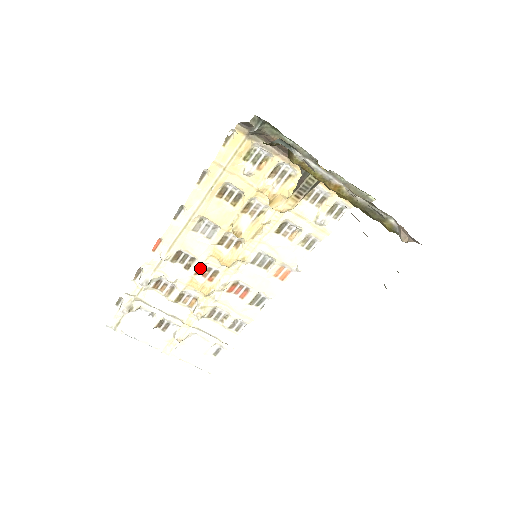
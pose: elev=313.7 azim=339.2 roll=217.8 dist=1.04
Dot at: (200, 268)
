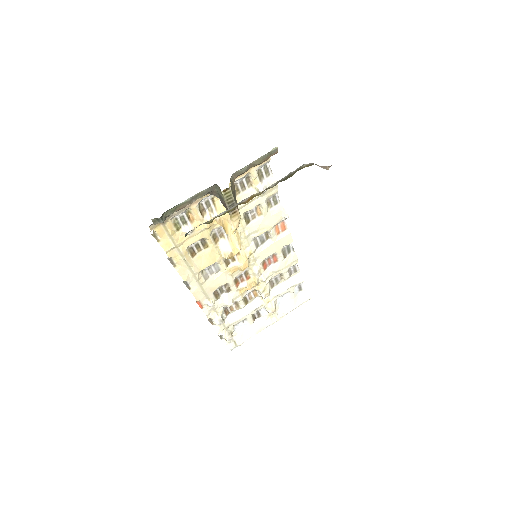
Dot at: (235, 282)
